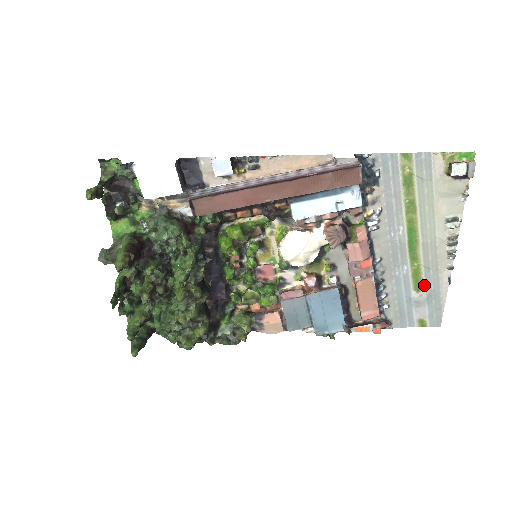
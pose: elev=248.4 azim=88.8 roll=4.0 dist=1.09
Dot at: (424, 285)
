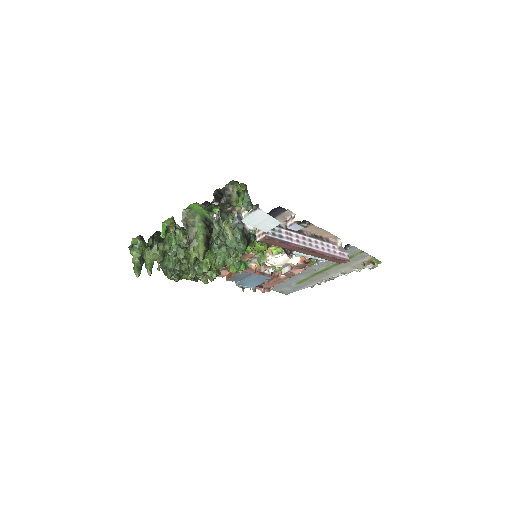
Dot at: (302, 283)
